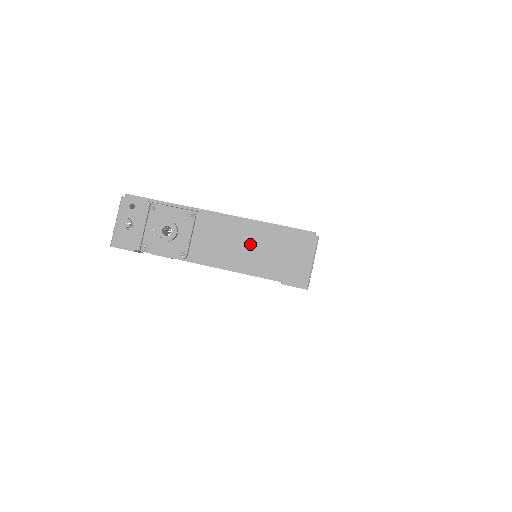
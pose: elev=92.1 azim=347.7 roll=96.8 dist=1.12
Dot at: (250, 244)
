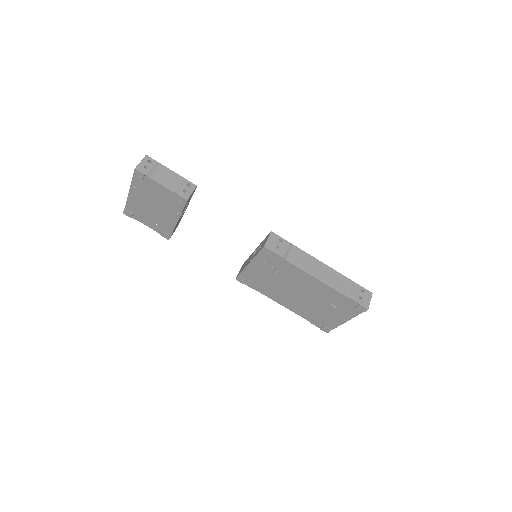
Dot at: occluded
